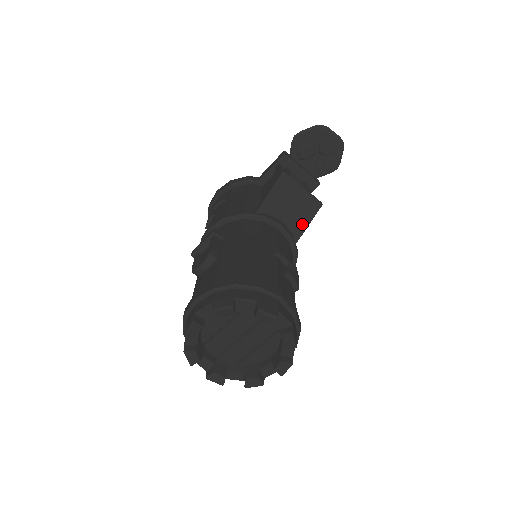
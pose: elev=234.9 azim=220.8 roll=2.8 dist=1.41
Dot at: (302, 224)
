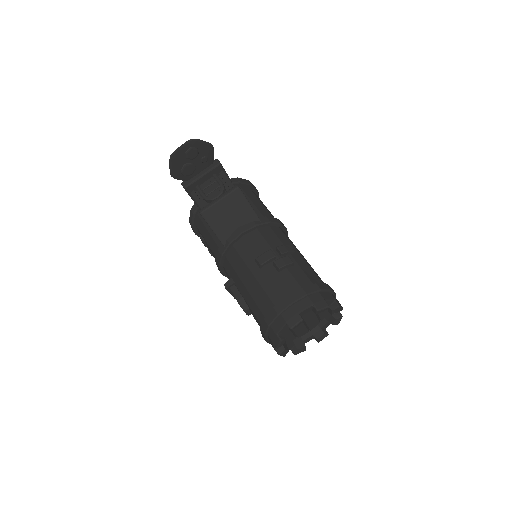
Dot at: (247, 211)
